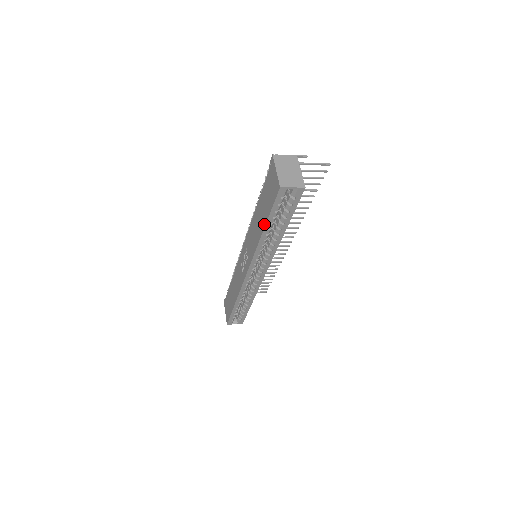
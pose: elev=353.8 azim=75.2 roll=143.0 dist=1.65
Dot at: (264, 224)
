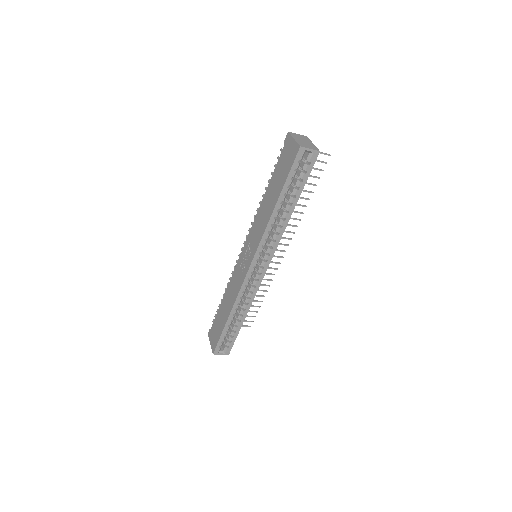
Dot at: (278, 196)
